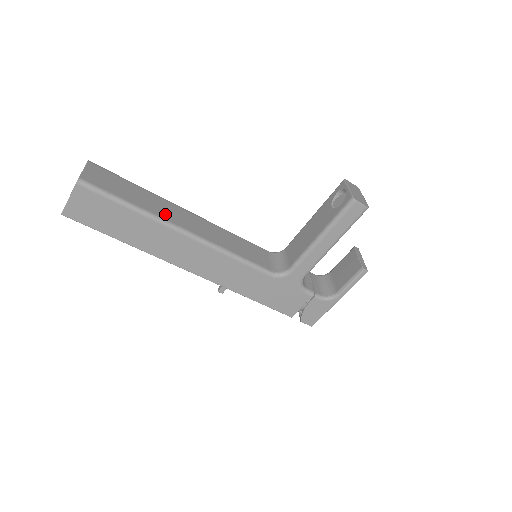
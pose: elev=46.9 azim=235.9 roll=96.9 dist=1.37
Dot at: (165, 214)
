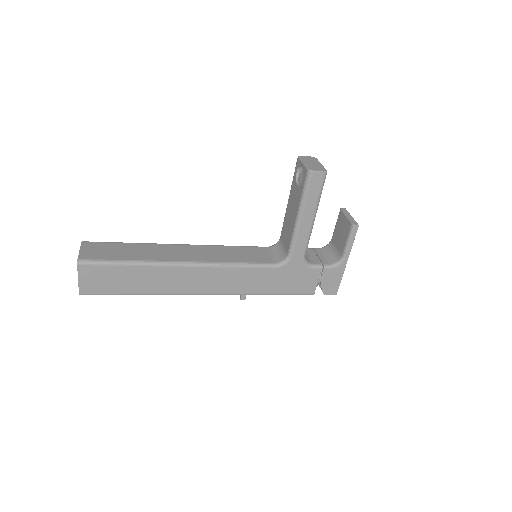
Dot at: (161, 256)
